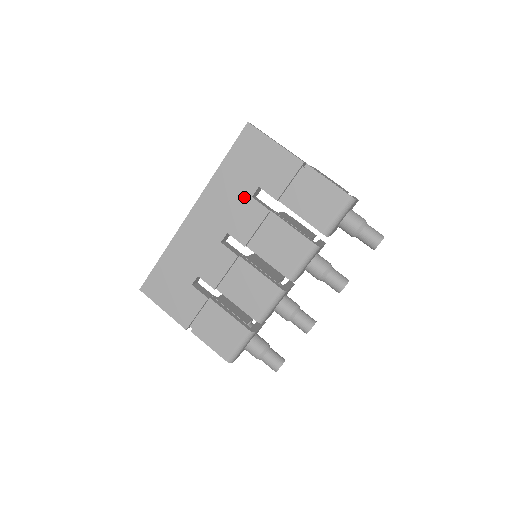
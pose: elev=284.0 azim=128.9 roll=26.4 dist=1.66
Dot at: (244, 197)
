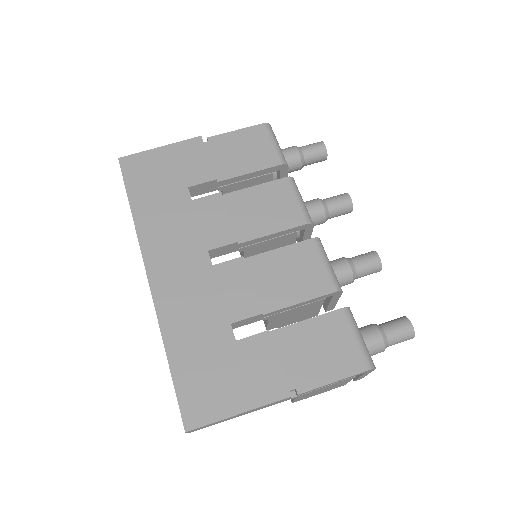
Dot at: (185, 208)
